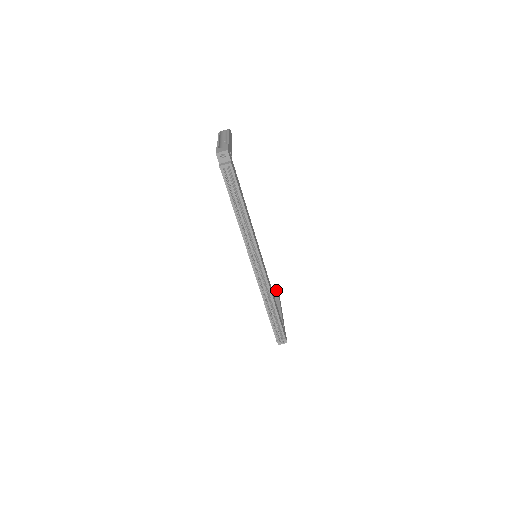
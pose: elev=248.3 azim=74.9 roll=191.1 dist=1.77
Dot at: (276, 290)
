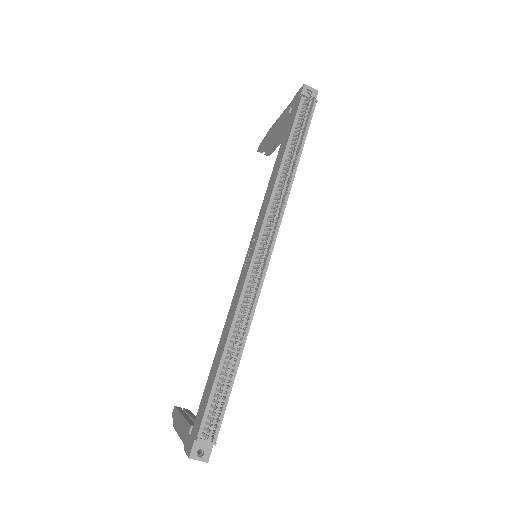
Dot at: (187, 409)
